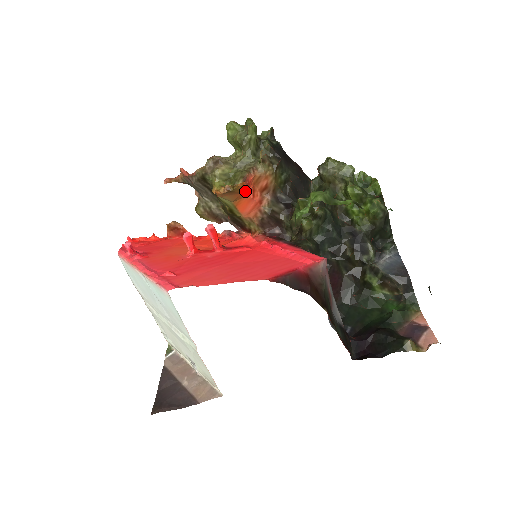
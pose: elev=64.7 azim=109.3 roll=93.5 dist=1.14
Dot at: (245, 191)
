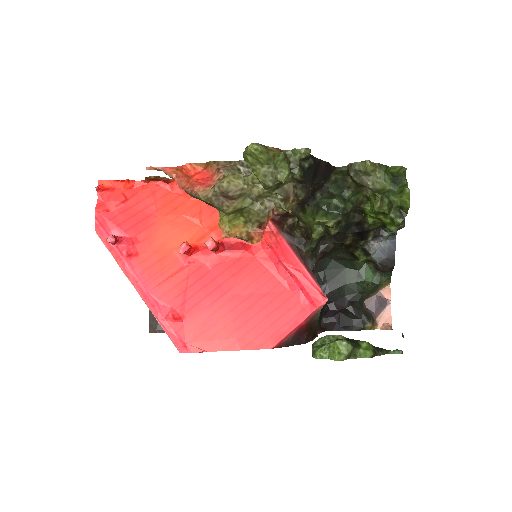
Dot at: occluded
